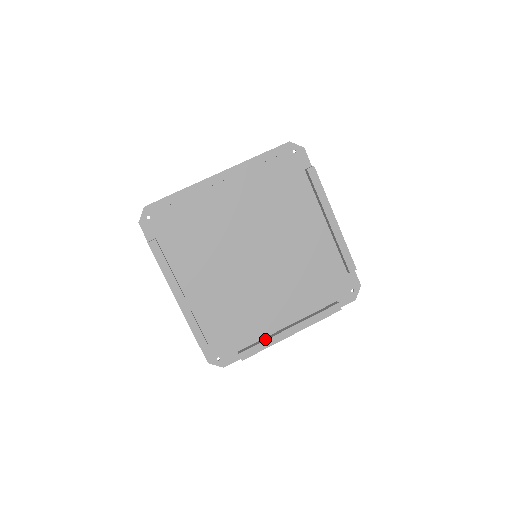
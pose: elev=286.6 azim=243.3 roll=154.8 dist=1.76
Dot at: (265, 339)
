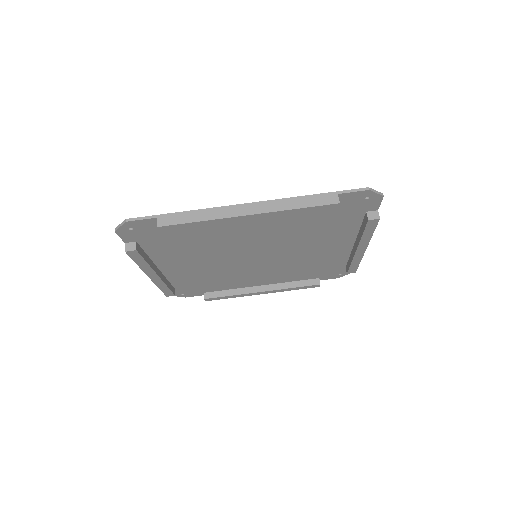
Dot at: (234, 293)
